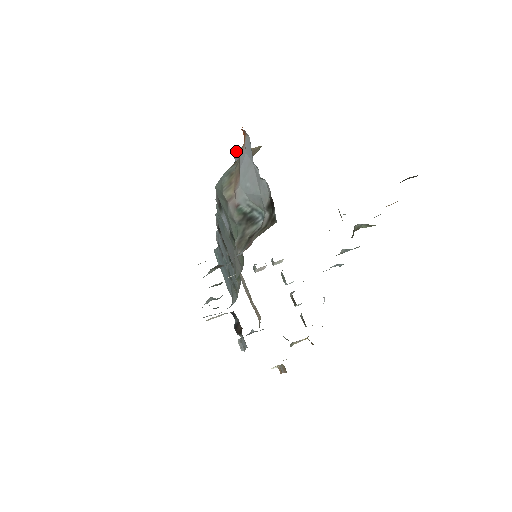
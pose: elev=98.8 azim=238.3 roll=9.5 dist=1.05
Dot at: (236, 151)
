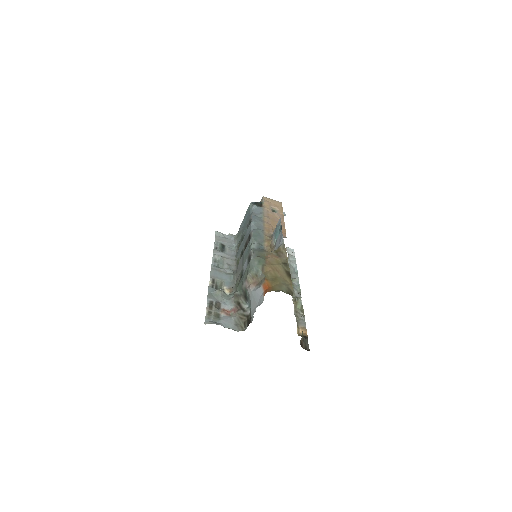
Dot at: (282, 237)
